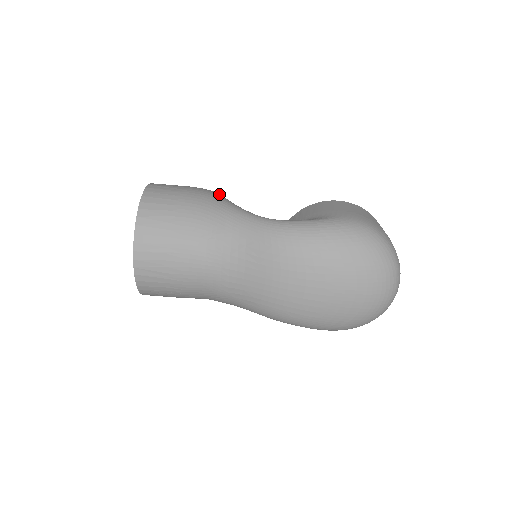
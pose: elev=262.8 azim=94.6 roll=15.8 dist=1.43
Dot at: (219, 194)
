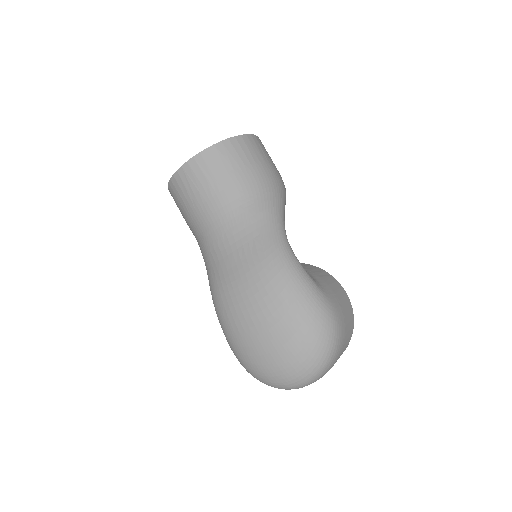
Dot at: occluded
